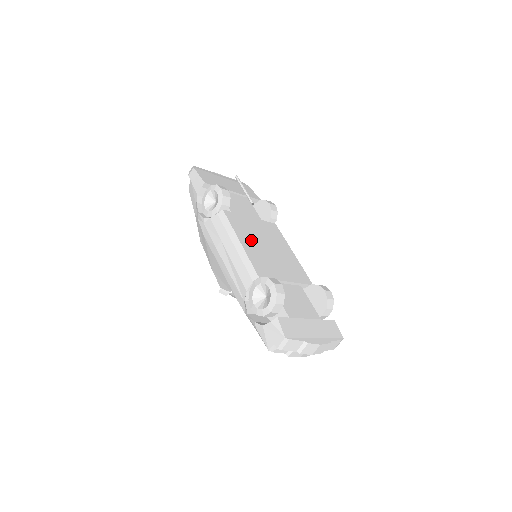
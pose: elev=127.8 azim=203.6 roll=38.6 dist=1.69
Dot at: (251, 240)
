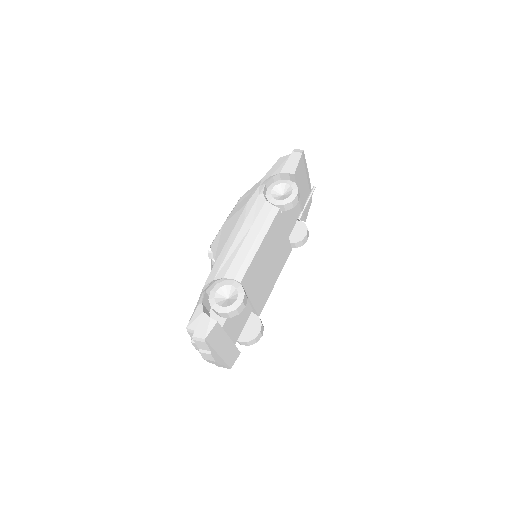
Dot at: (267, 249)
